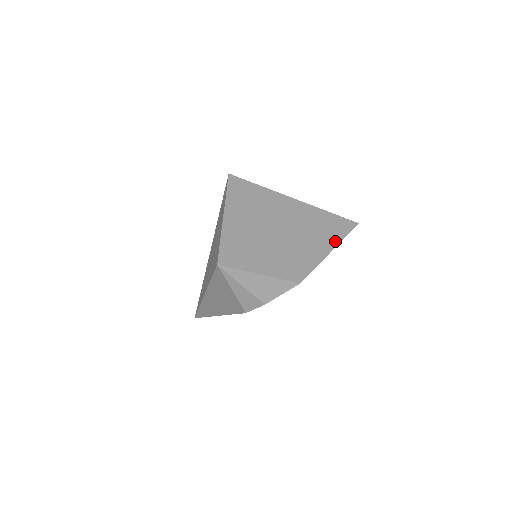
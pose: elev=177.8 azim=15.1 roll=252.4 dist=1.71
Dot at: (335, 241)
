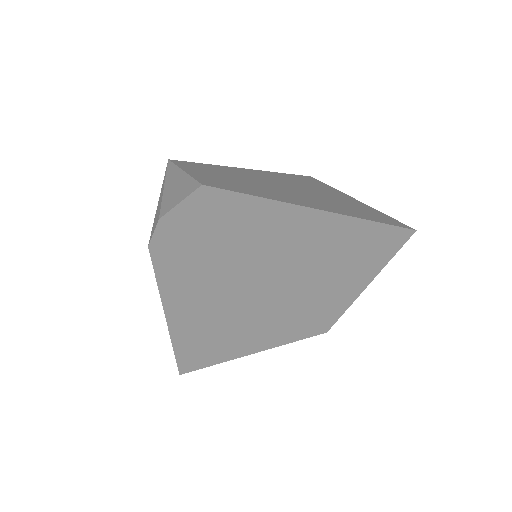
Dot at: (333, 210)
